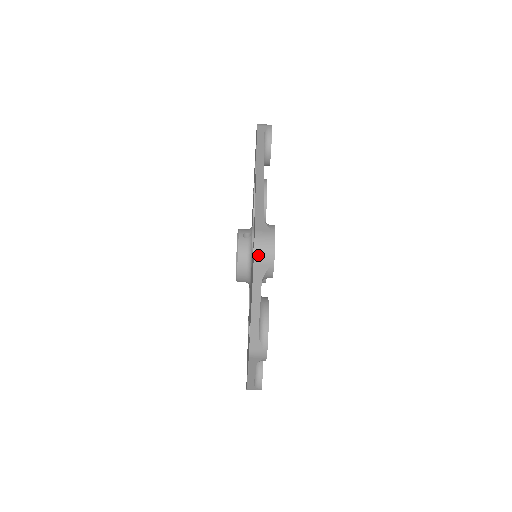
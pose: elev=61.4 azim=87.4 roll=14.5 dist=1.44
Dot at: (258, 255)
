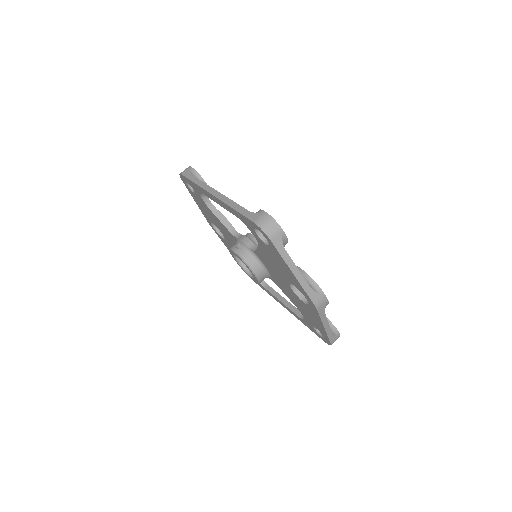
Dot at: (269, 233)
